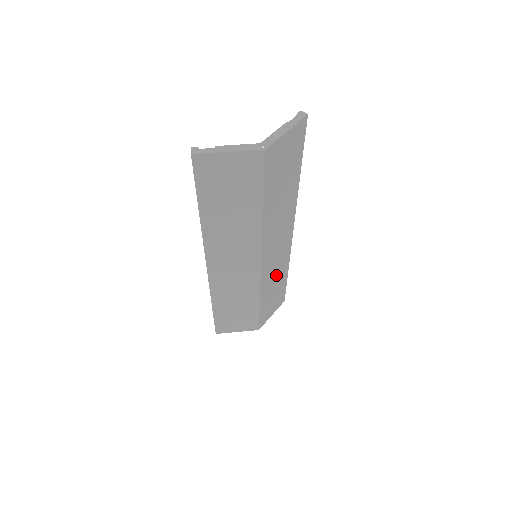
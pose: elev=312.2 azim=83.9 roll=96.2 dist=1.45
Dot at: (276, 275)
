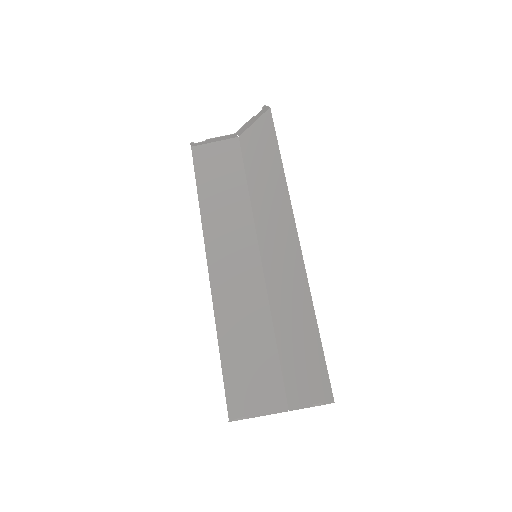
Dot at: (270, 196)
